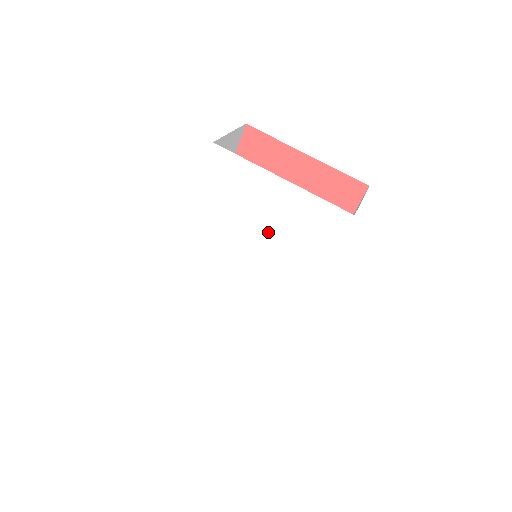
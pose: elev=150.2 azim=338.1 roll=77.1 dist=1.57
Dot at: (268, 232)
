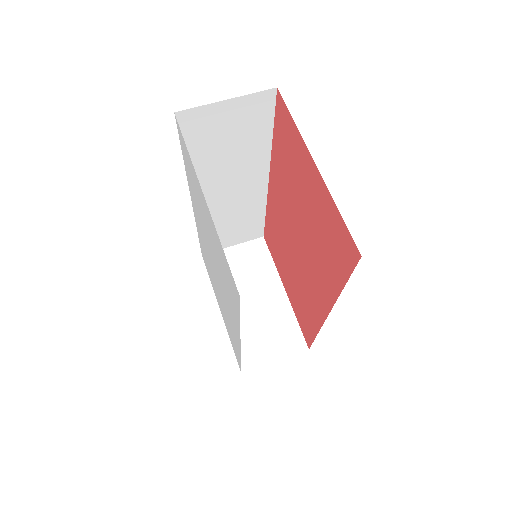
Dot at: (213, 246)
